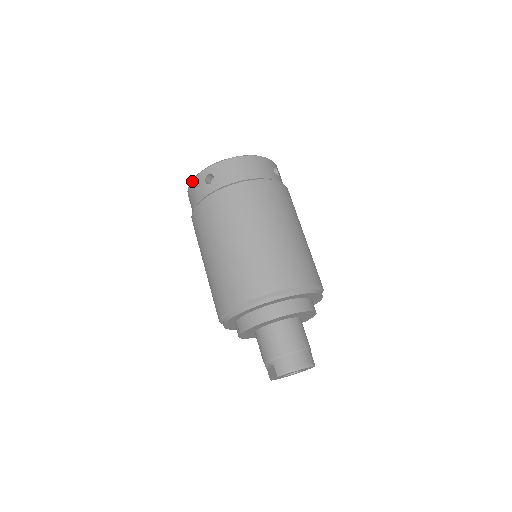
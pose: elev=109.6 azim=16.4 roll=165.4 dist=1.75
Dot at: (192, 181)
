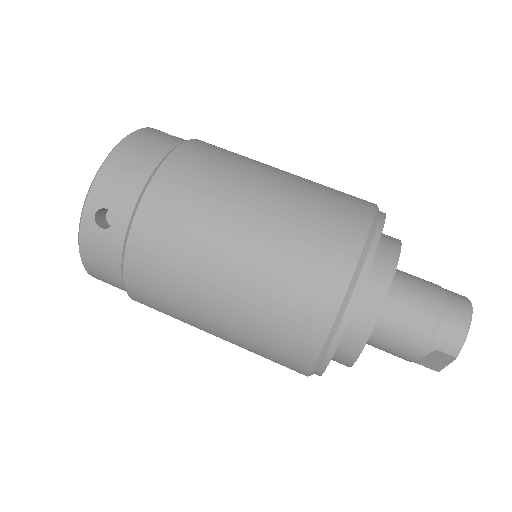
Dot at: (80, 248)
